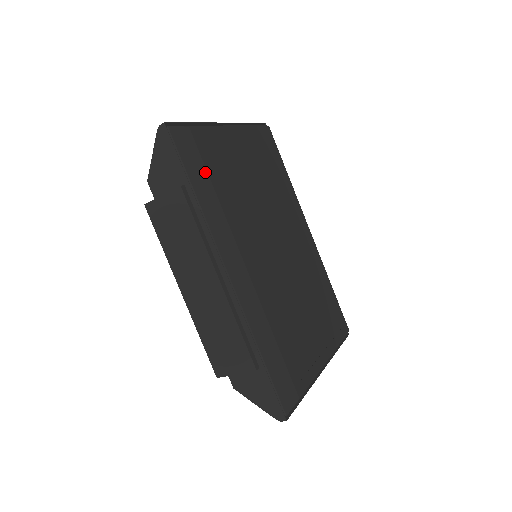
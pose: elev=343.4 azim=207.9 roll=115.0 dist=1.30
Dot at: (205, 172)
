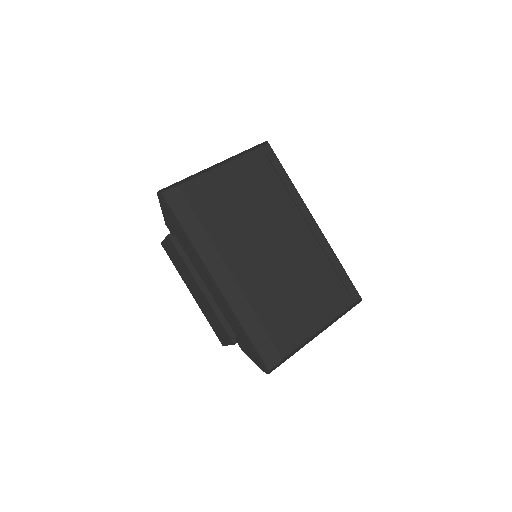
Dot at: (193, 214)
